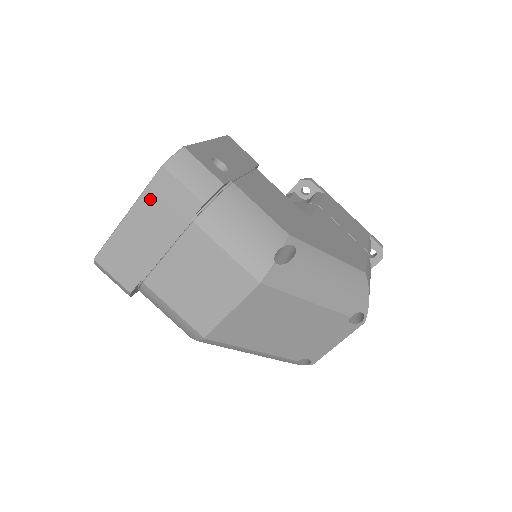
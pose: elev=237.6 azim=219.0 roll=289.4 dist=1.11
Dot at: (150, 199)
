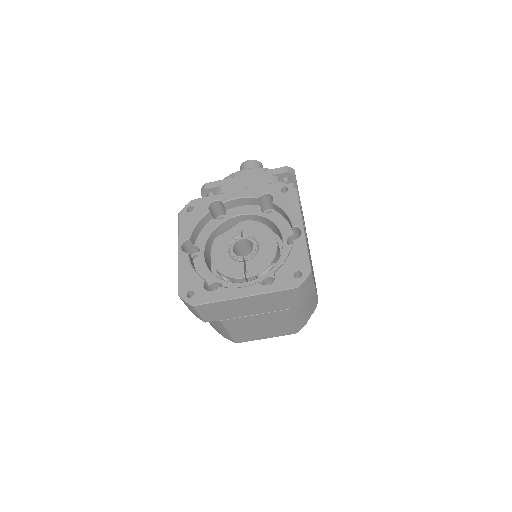
Dot at: (271, 296)
